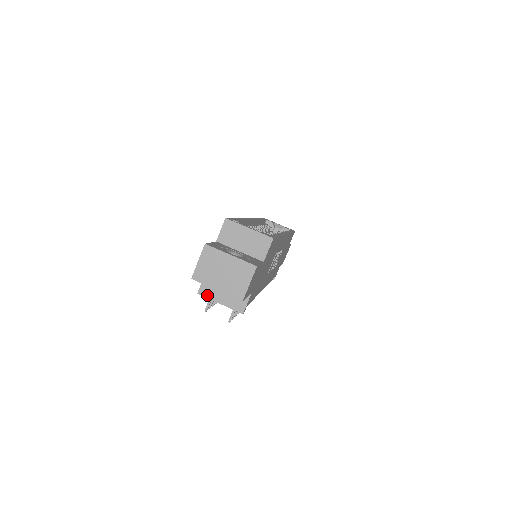
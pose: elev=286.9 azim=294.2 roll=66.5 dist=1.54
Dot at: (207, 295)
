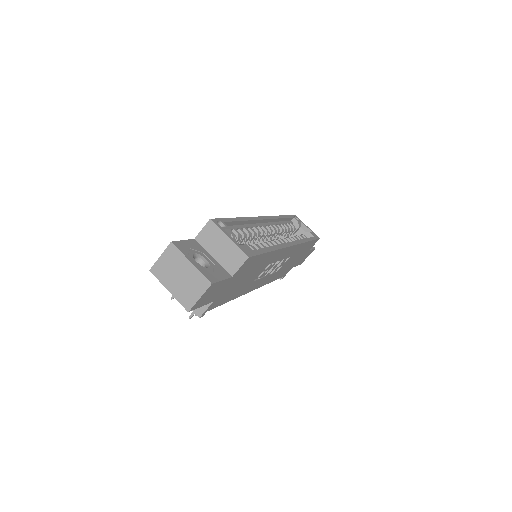
Dot at: occluded
